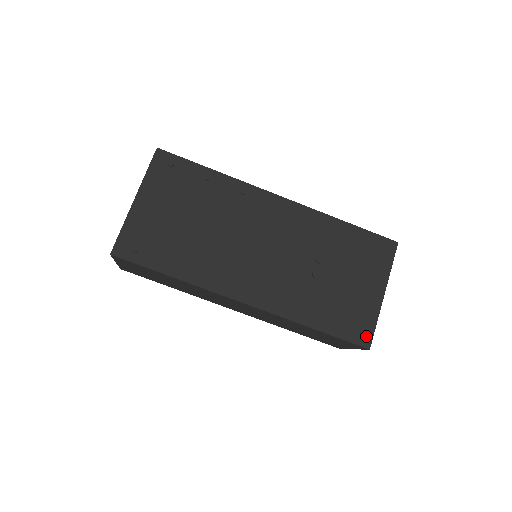
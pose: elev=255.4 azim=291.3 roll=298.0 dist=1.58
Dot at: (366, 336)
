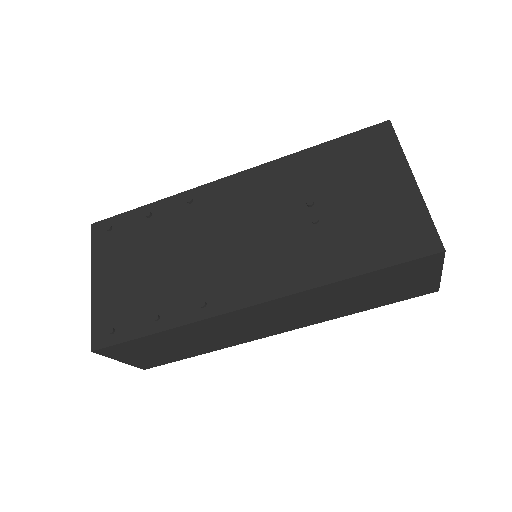
Dot at: (428, 239)
